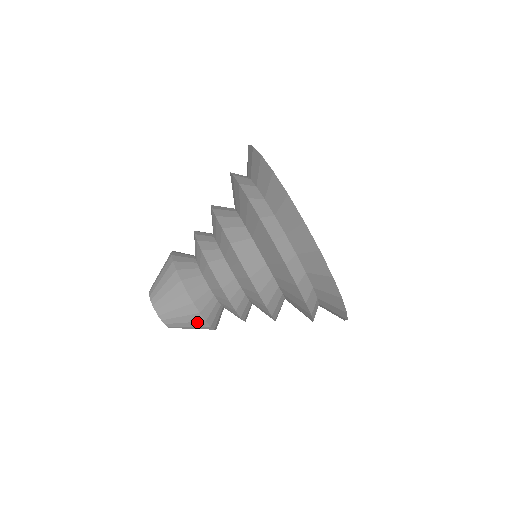
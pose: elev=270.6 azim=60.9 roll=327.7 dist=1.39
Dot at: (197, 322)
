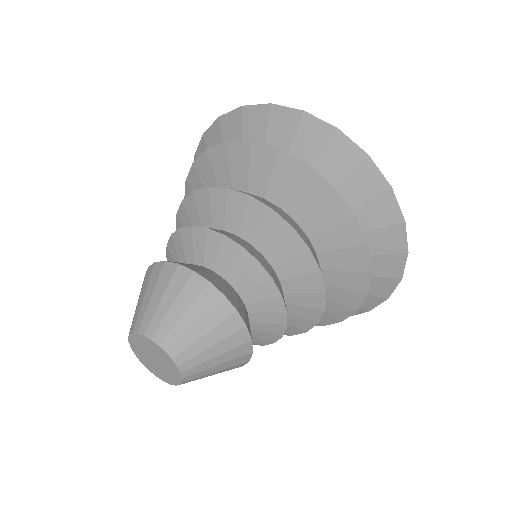
Dot at: (173, 279)
